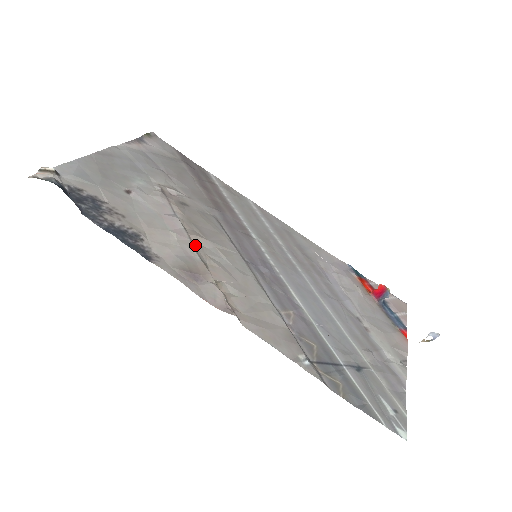
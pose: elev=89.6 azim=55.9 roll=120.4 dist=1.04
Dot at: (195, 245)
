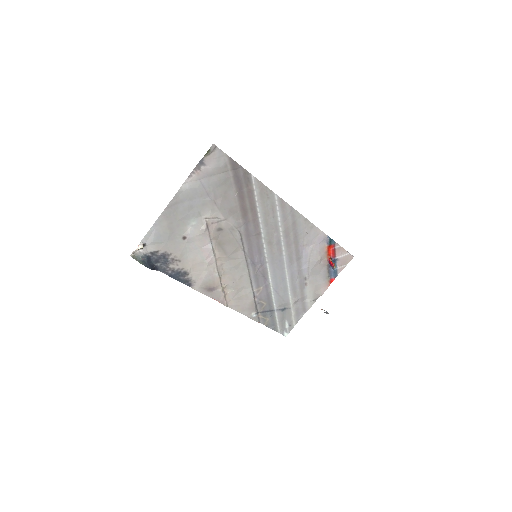
Dot at: (218, 265)
